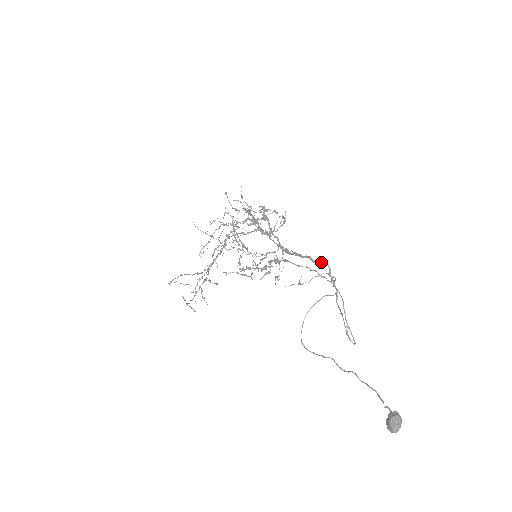
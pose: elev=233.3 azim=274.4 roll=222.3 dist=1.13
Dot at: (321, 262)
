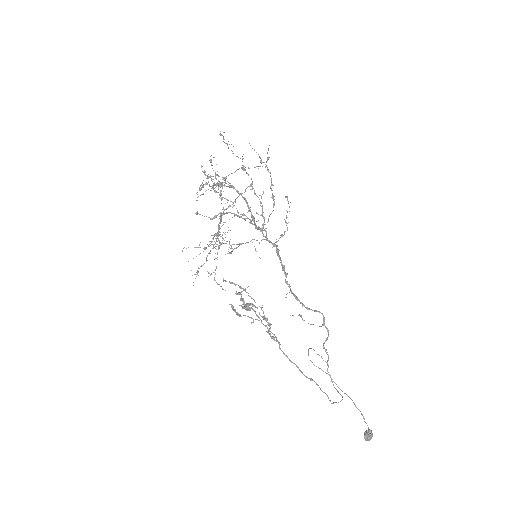
Dot at: occluded
